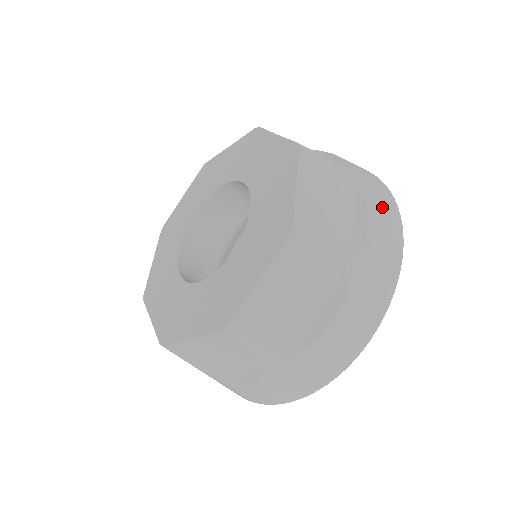
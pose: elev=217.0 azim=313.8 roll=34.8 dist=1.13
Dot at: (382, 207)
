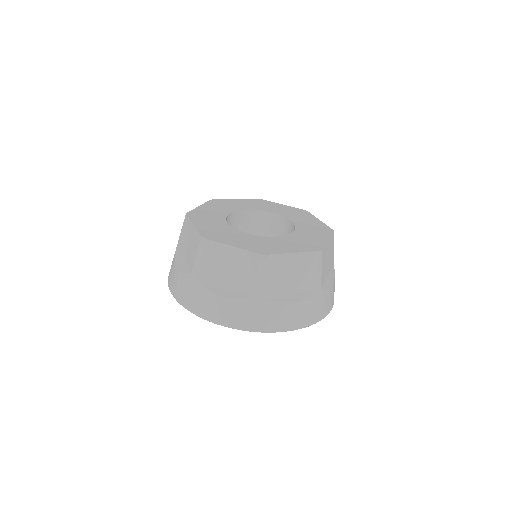
Dot at: occluded
